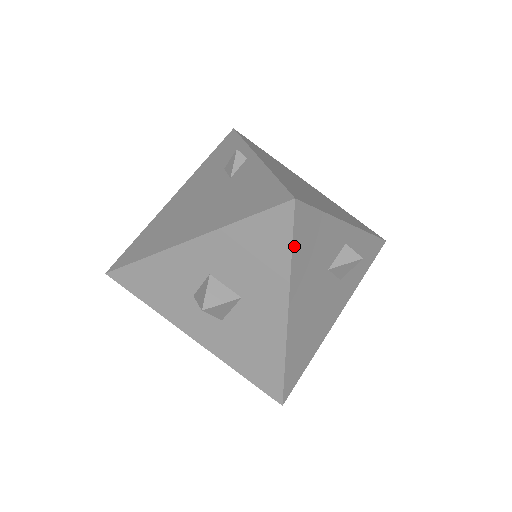
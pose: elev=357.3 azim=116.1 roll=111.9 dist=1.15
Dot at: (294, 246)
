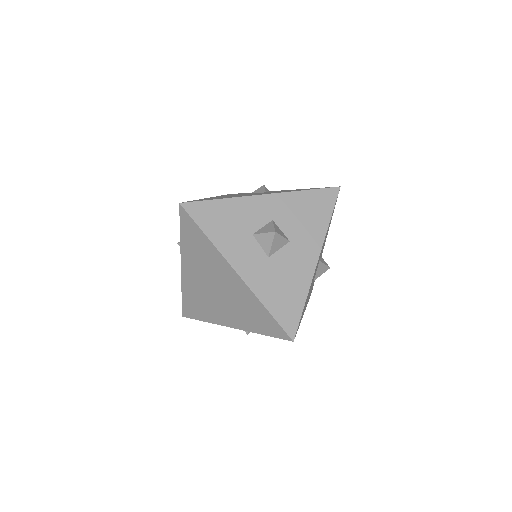
Dot at: occluded
